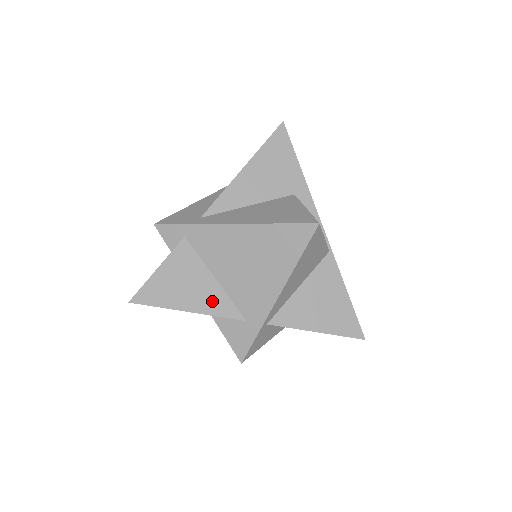
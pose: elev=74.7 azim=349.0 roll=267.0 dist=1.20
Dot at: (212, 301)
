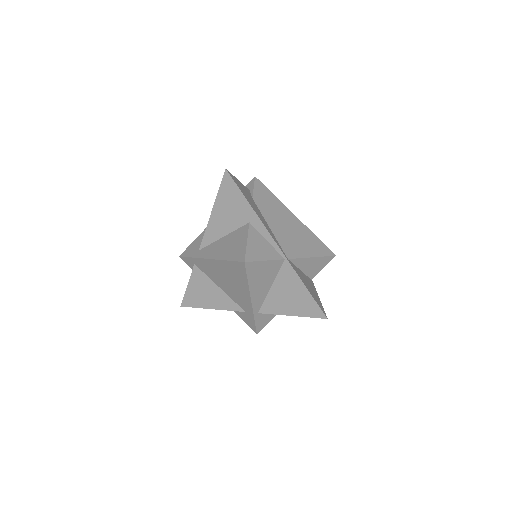
Dot at: (222, 301)
